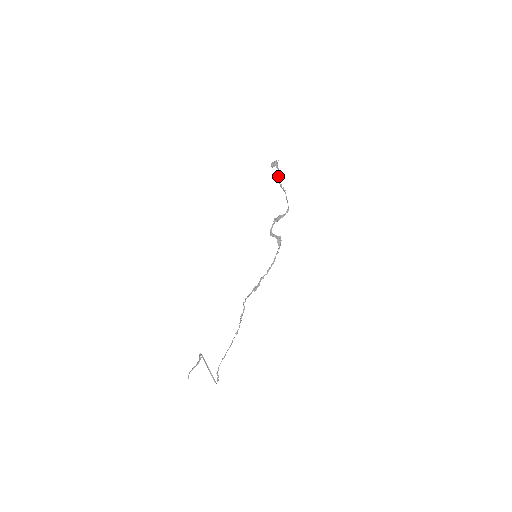
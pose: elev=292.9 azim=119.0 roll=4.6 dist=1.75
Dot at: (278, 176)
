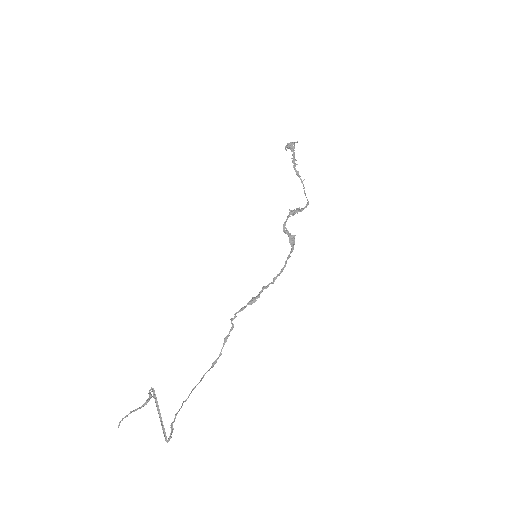
Dot at: (294, 161)
